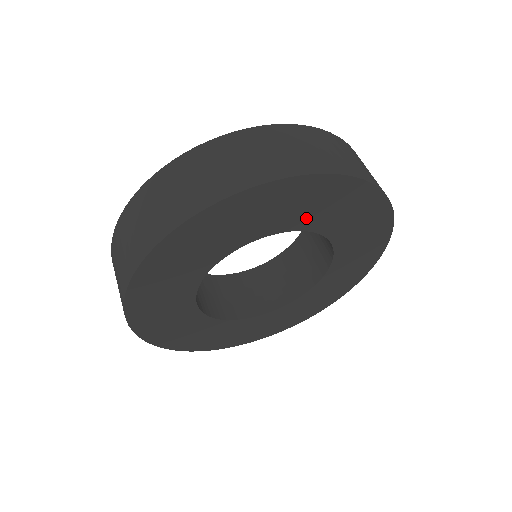
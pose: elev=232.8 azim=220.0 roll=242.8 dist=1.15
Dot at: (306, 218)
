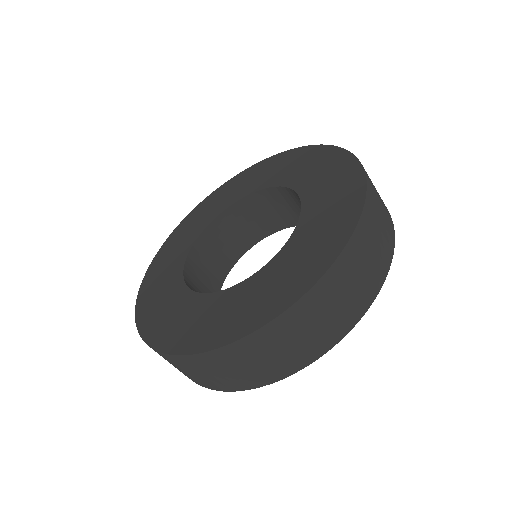
Dot at: occluded
